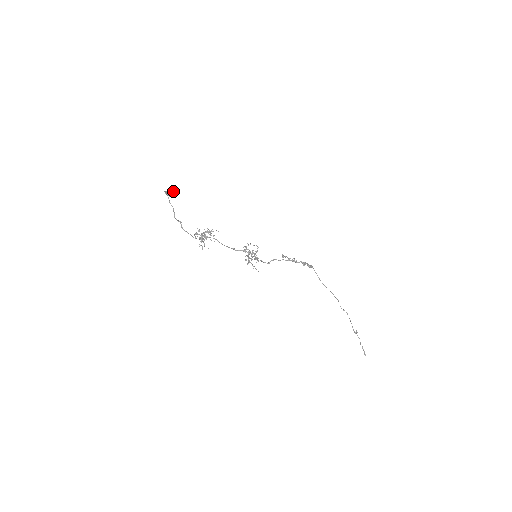
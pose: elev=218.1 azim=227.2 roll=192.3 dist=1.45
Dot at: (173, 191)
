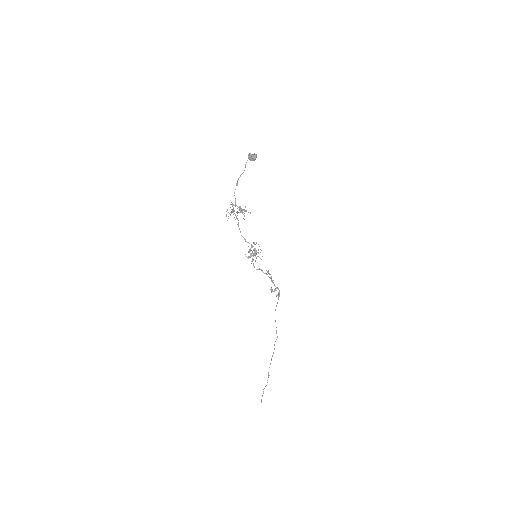
Dot at: occluded
